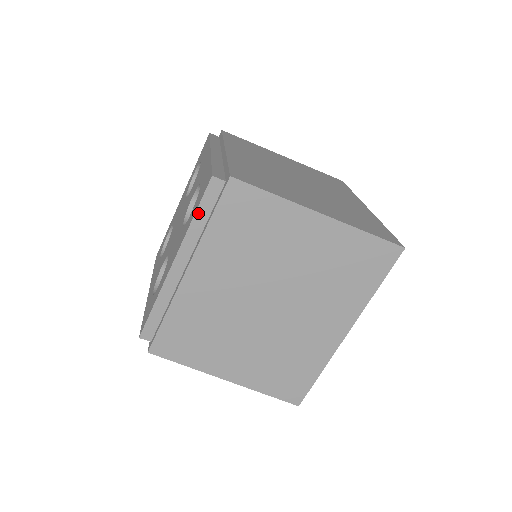
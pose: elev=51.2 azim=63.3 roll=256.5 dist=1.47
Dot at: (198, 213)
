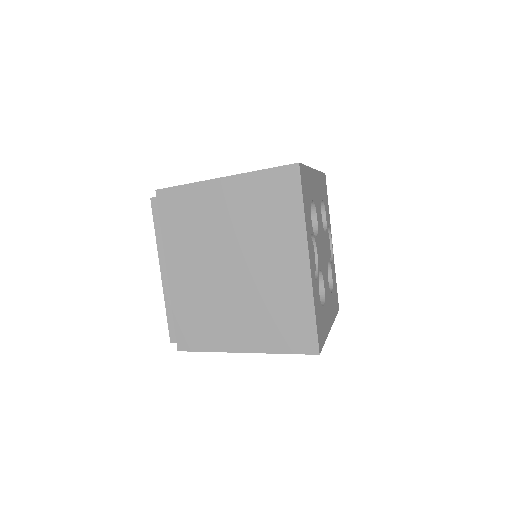
Dot at: (156, 227)
